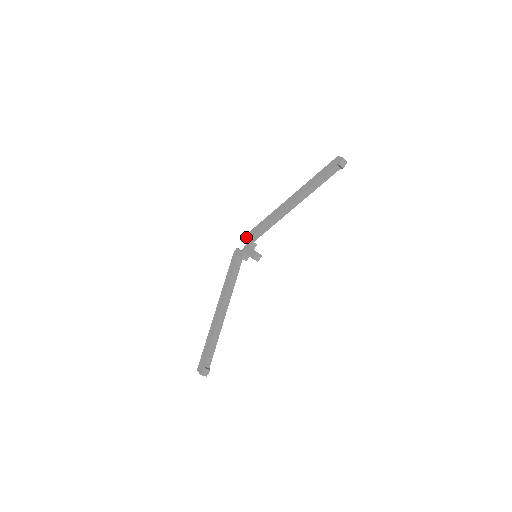
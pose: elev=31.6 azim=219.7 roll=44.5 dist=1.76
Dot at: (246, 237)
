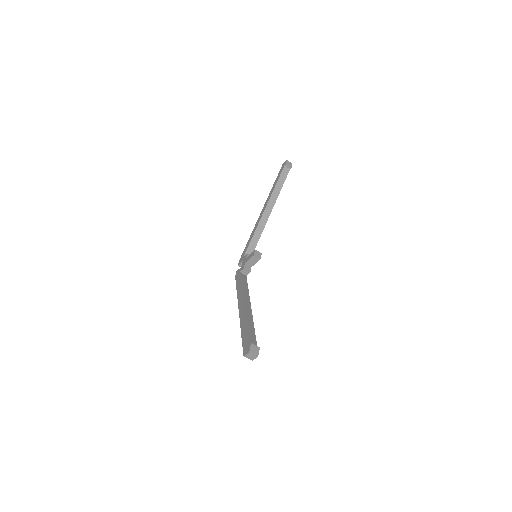
Dot at: (240, 259)
